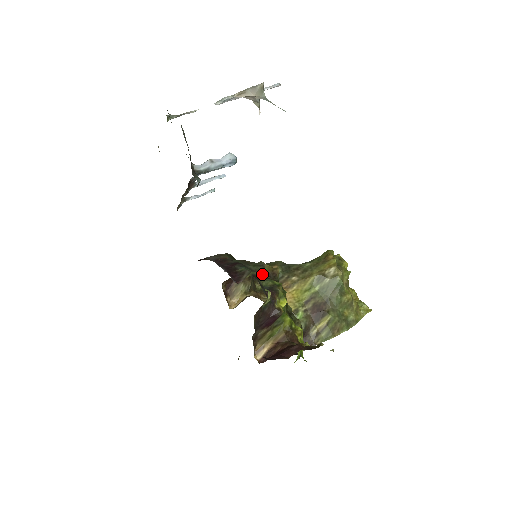
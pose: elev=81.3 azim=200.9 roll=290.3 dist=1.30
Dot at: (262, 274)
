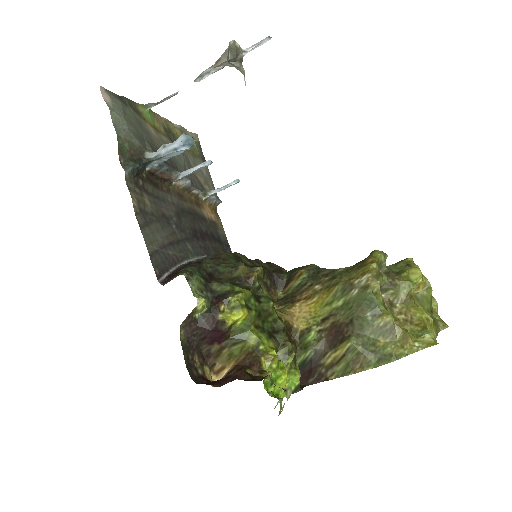
Dot at: (230, 277)
